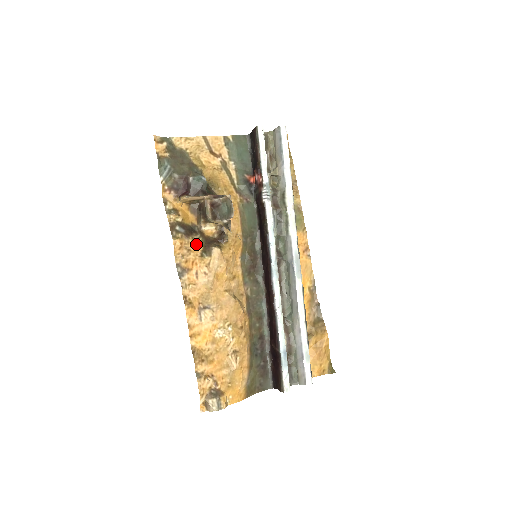
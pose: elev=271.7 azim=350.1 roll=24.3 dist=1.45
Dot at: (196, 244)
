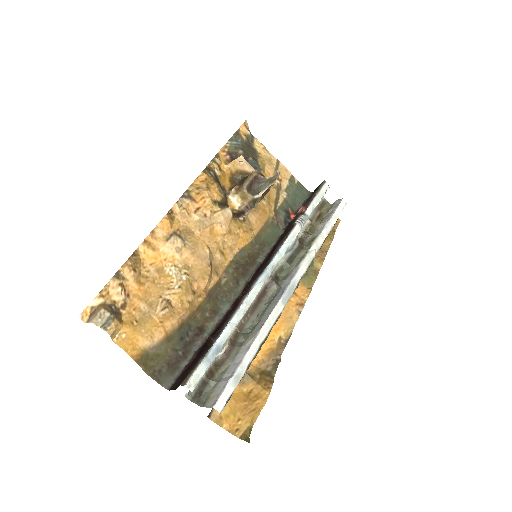
Dot at: (217, 191)
